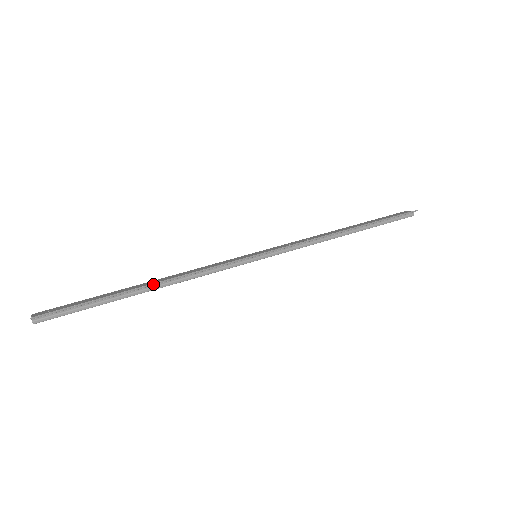
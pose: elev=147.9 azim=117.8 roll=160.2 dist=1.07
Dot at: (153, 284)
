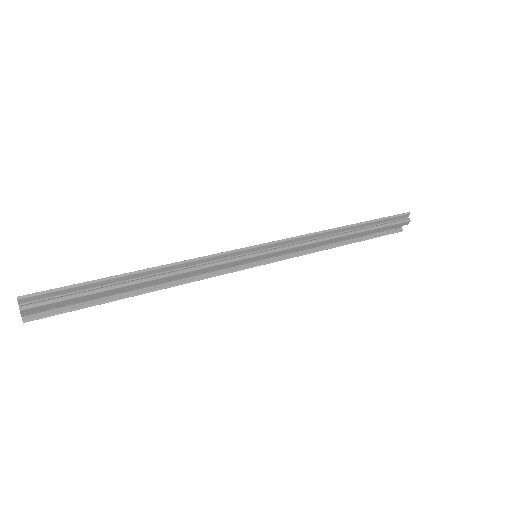
Dot at: (148, 270)
